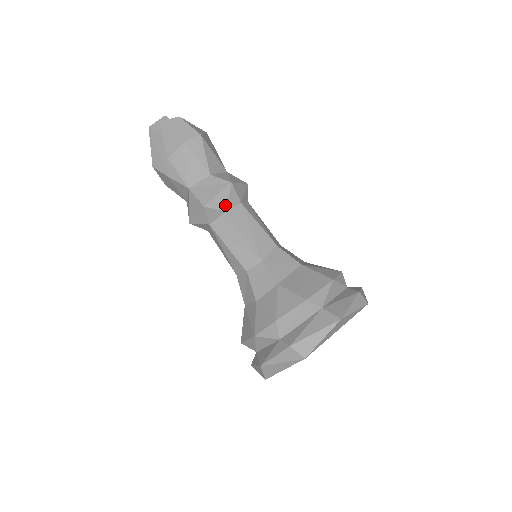
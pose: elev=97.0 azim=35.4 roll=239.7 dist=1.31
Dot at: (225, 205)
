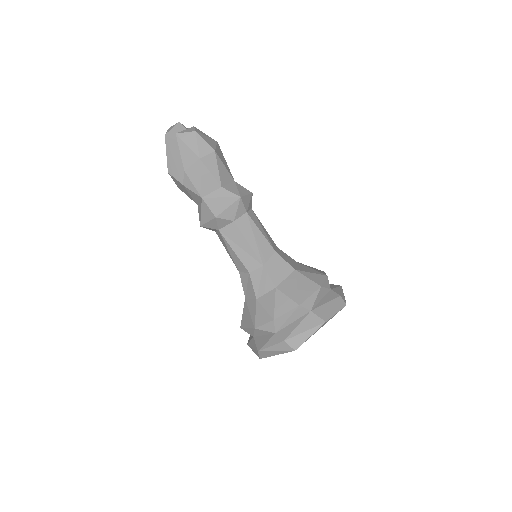
Dot at: (234, 216)
